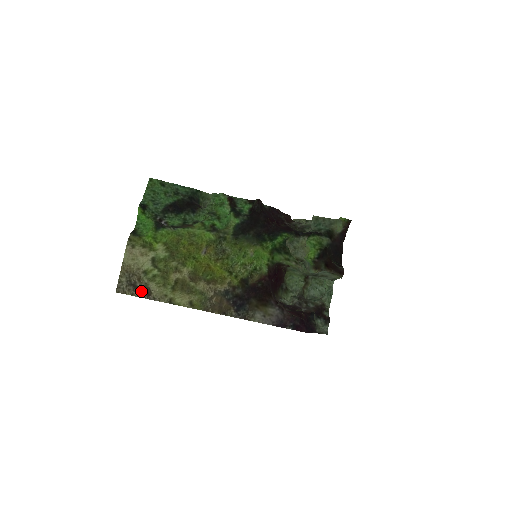
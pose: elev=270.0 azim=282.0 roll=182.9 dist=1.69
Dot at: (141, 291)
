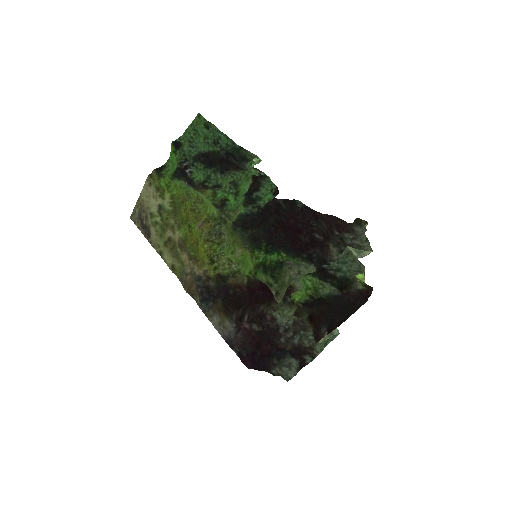
Dot at: (145, 229)
